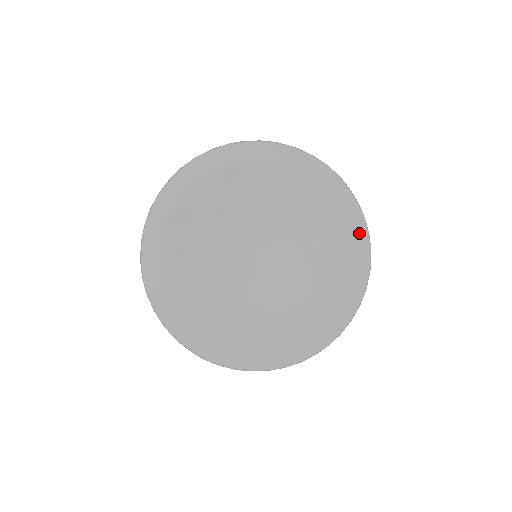
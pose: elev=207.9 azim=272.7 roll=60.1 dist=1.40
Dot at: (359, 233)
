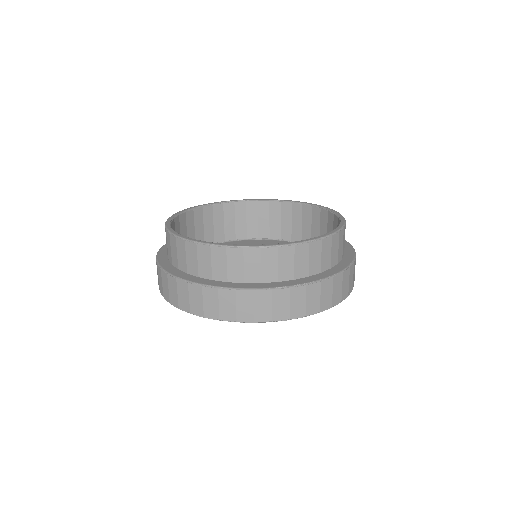
Dot at: occluded
